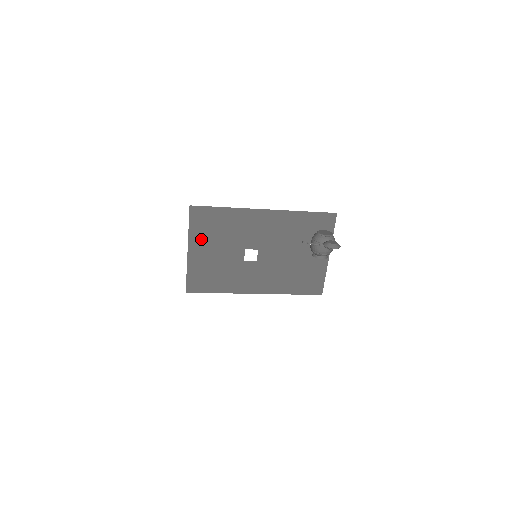
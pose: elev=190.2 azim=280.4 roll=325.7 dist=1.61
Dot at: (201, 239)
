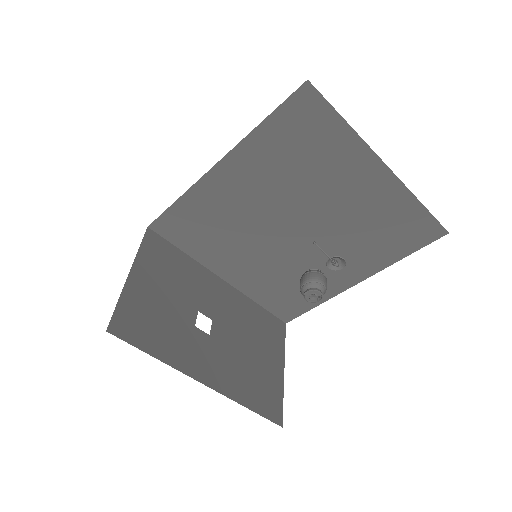
Dot at: (150, 269)
